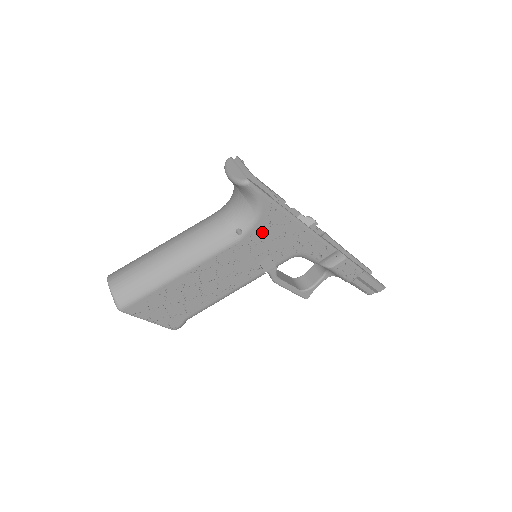
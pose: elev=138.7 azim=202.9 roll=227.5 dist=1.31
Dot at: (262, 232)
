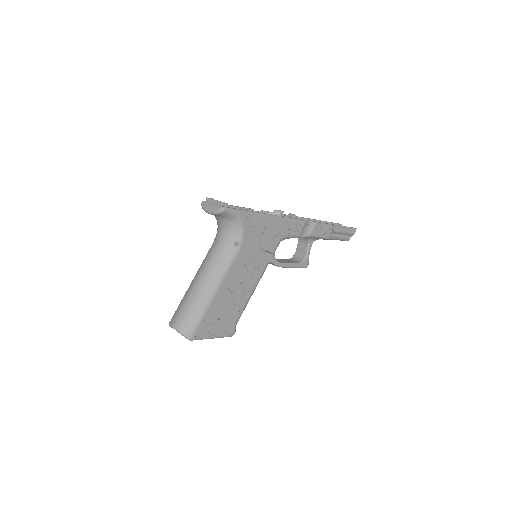
Dot at: (251, 236)
